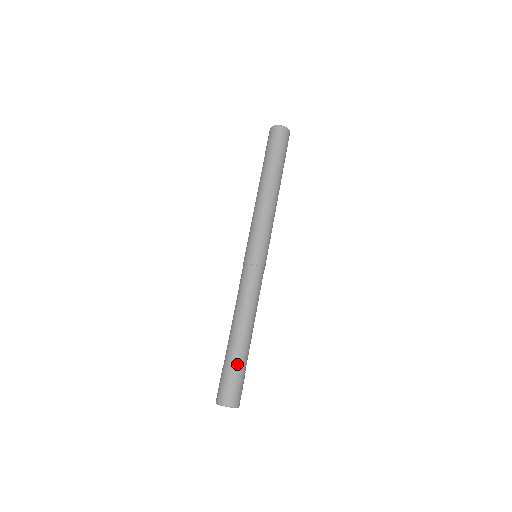
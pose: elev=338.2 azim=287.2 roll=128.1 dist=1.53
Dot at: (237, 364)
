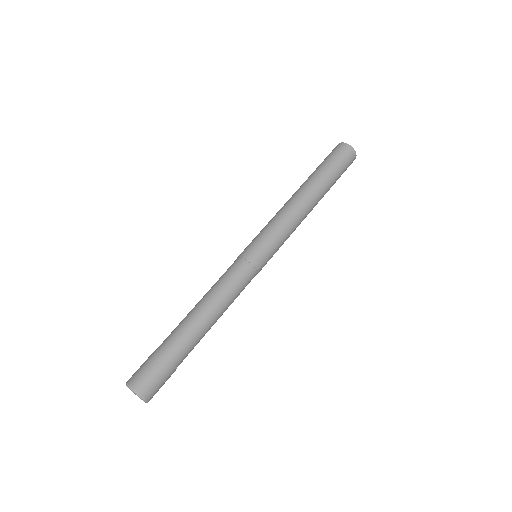
Dot at: (169, 350)
